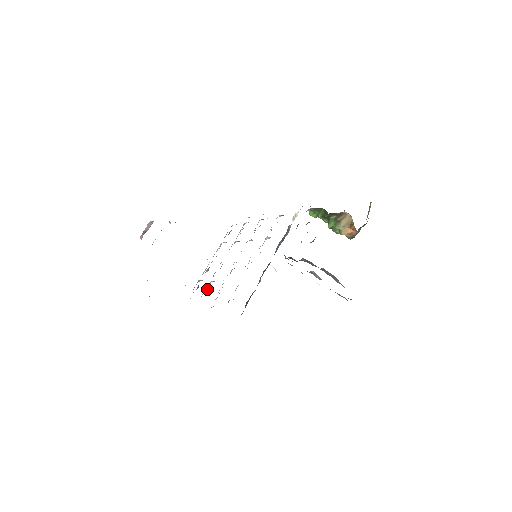
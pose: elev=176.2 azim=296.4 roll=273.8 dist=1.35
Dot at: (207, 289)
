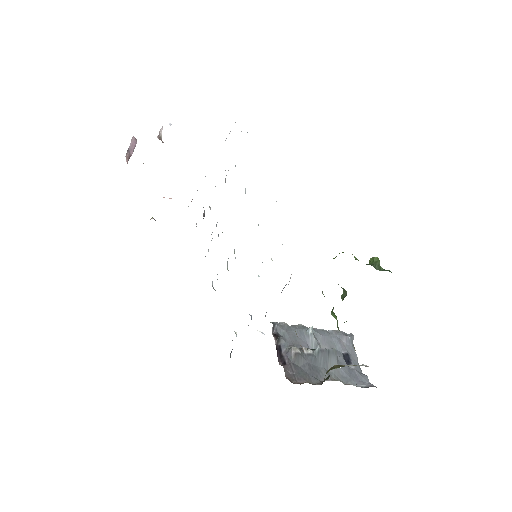
Dot at: (208, 249)
